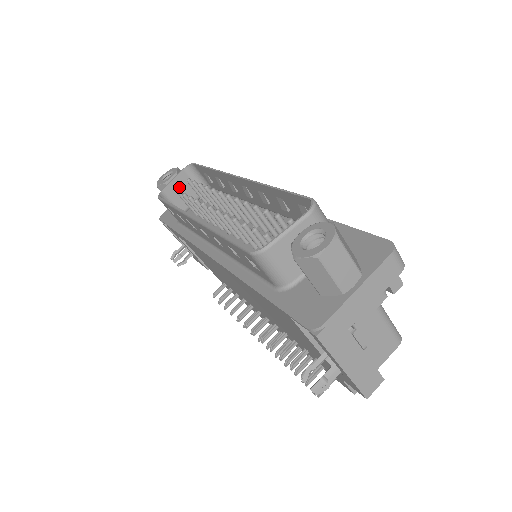
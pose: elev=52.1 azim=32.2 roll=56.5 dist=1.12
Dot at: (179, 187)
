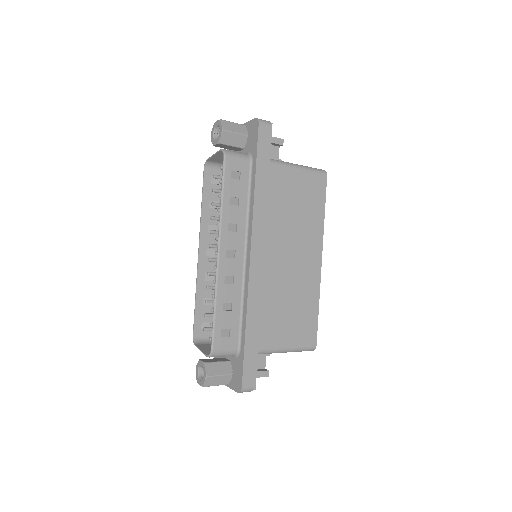
Dot at: (221, 157)
